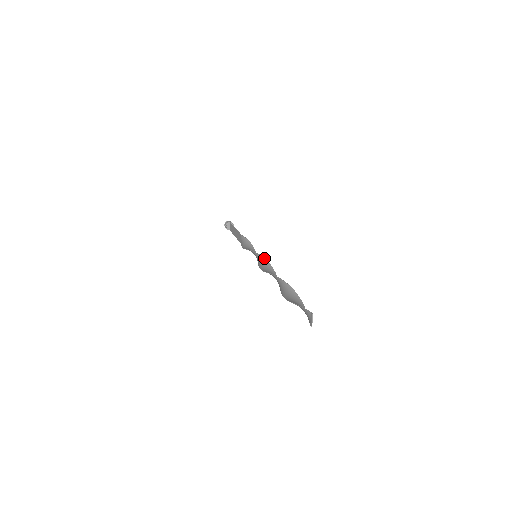
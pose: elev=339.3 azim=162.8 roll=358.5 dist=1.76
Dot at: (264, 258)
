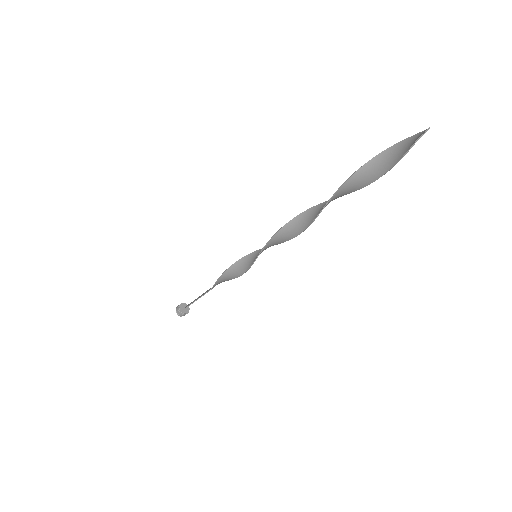
Dot at: (278, 242)
